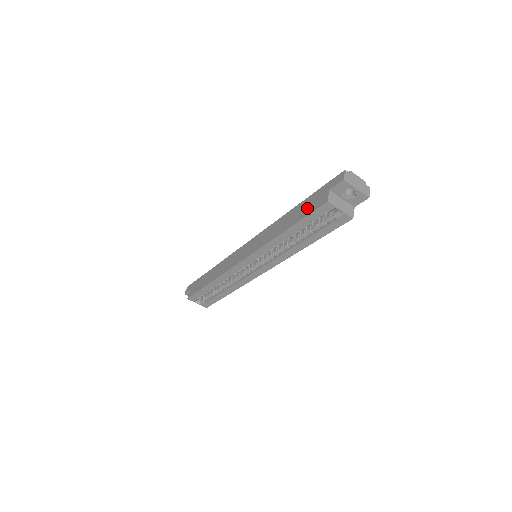
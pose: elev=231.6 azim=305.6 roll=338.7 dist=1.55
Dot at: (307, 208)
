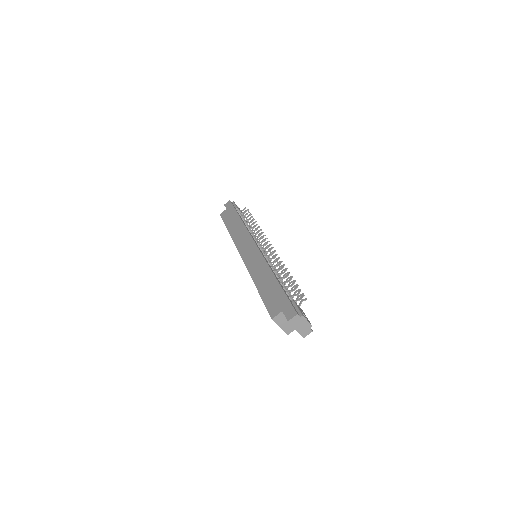
Dot at: (271, 297)
